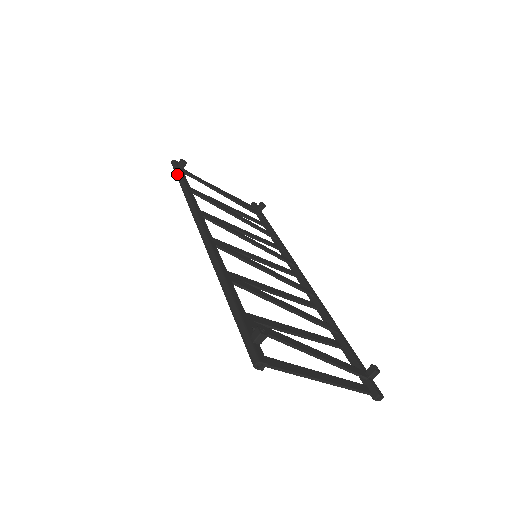
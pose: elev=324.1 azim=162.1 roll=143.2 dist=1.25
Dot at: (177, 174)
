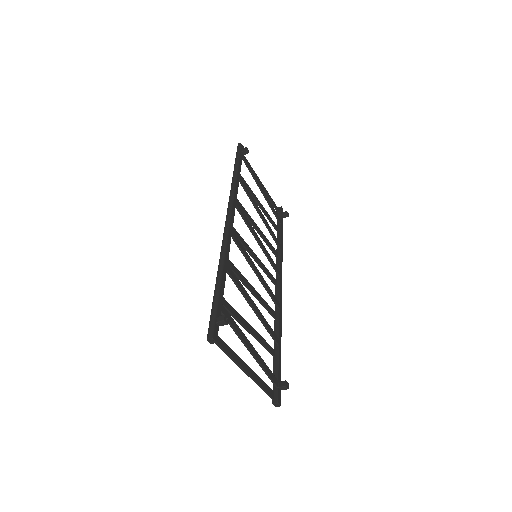
Dot at: (237, 158)
